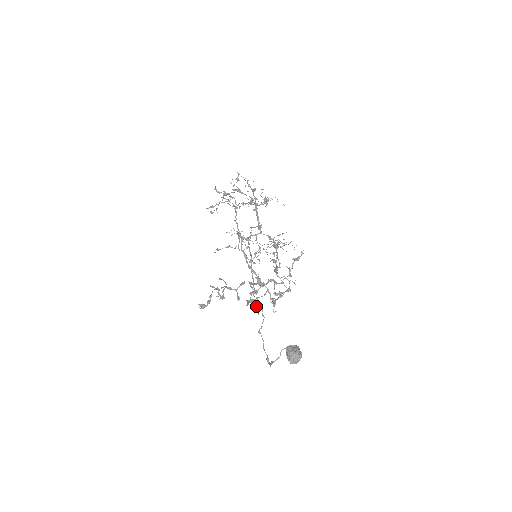
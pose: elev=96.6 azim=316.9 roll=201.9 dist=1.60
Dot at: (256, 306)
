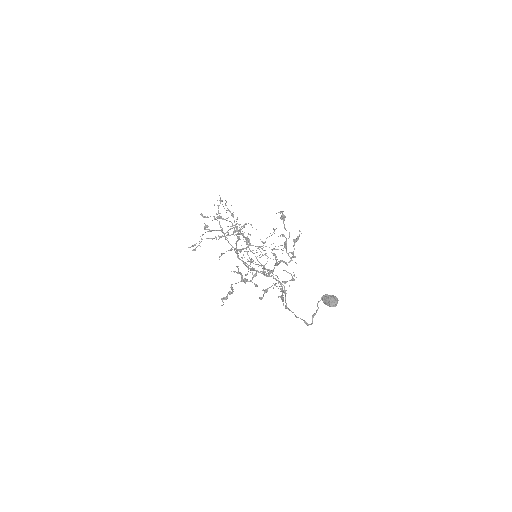
Dot at: occluded
